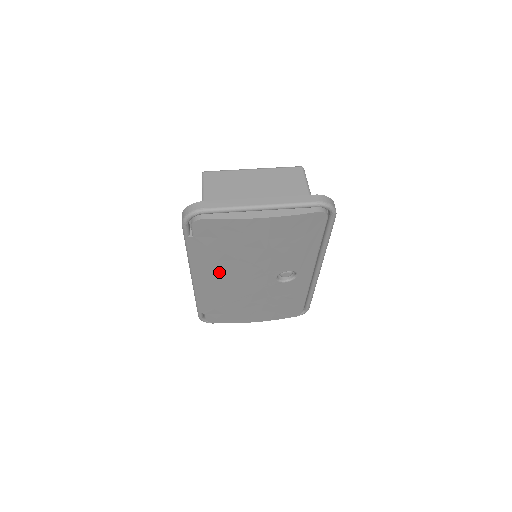
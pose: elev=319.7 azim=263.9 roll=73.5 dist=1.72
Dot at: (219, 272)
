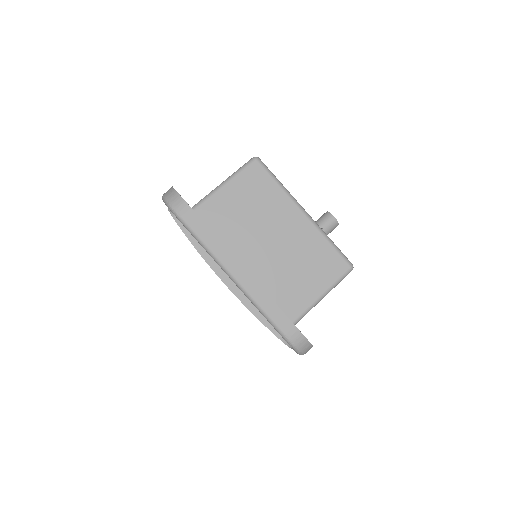
Dot at: occluded
